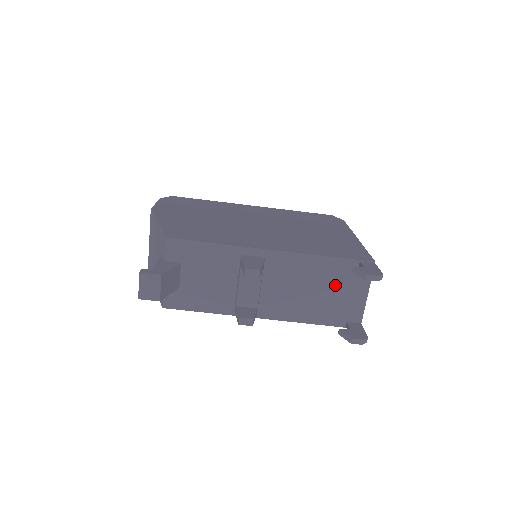
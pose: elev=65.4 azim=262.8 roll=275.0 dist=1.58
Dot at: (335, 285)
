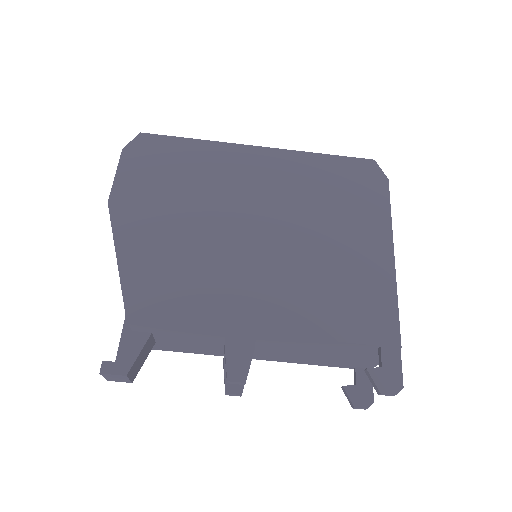
Dot at: (345, 353)
